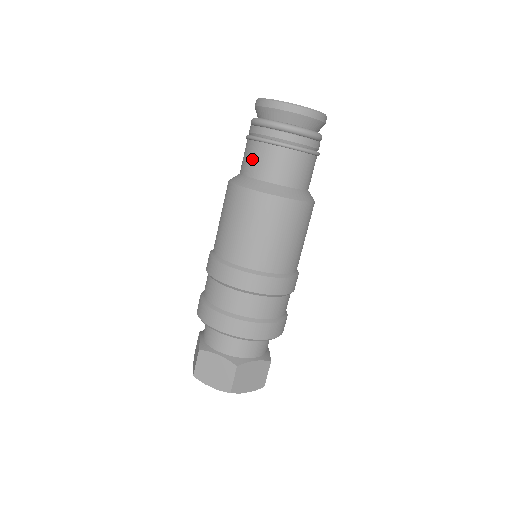
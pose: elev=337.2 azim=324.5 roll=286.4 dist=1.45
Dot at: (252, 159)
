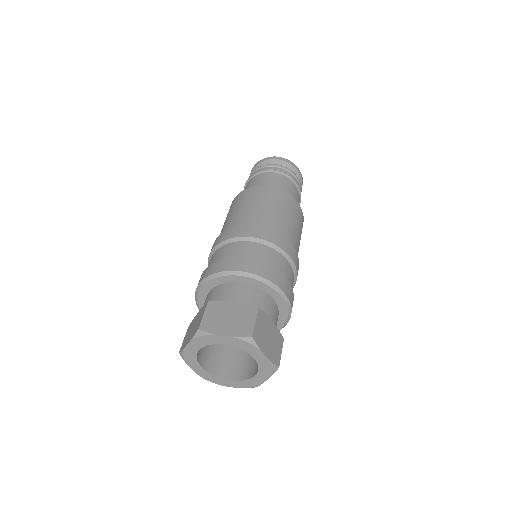
Dot at: (258, 181)
